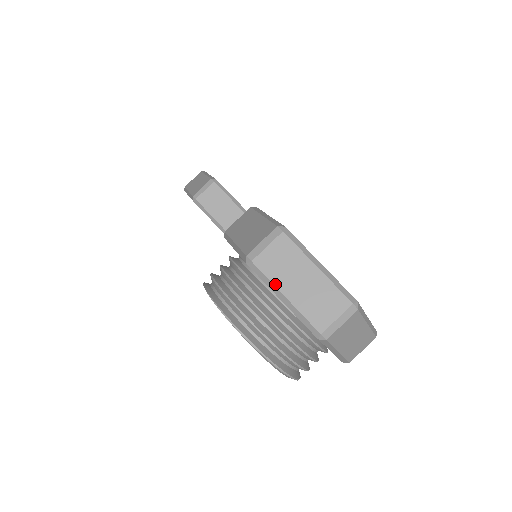
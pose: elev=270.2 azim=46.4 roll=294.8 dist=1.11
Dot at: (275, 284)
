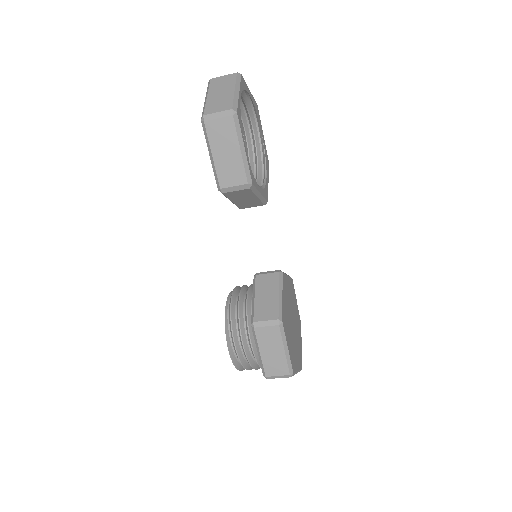
Dot at: occluded
